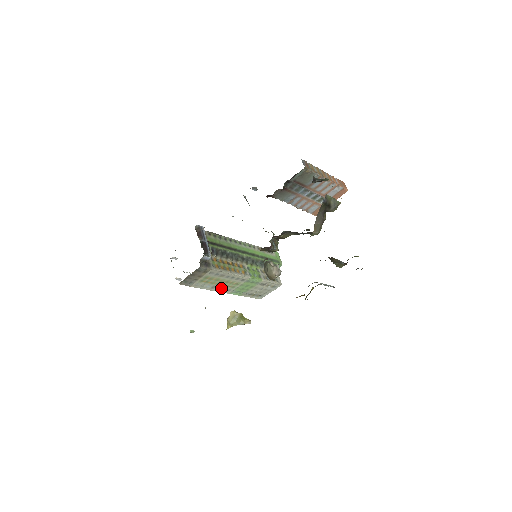
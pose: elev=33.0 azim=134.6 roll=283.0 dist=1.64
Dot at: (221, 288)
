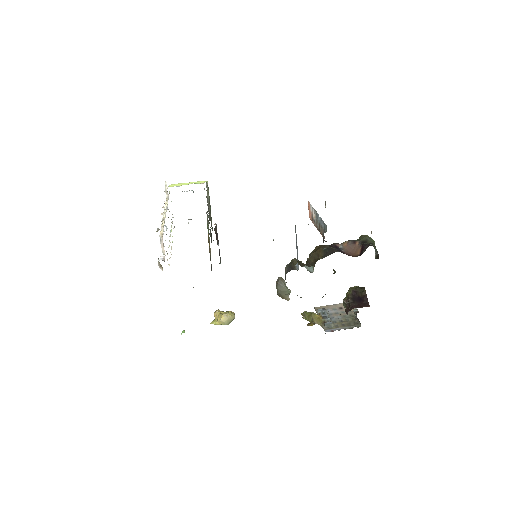
Dot at: occluded
